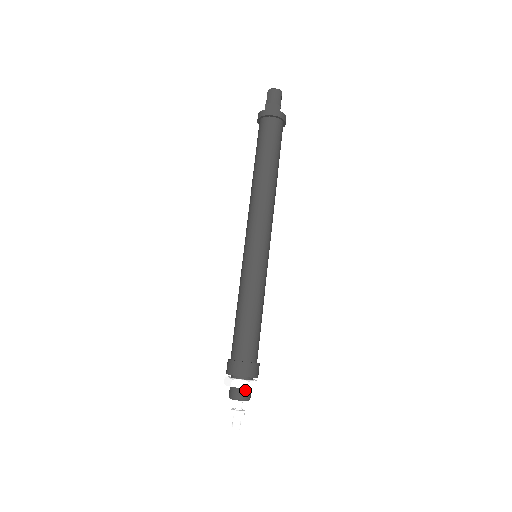
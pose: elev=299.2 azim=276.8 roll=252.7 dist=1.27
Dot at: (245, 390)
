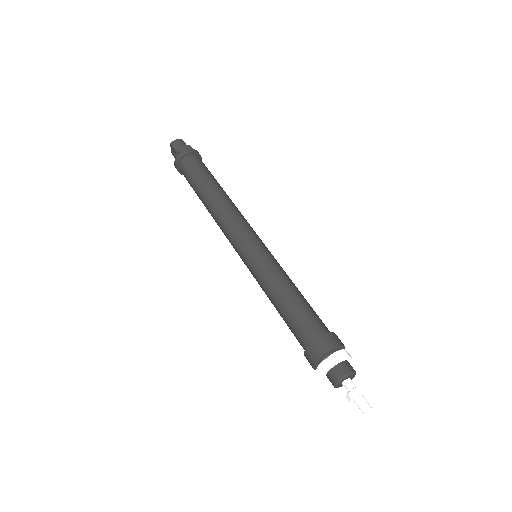
Dot at: (345, 362)
